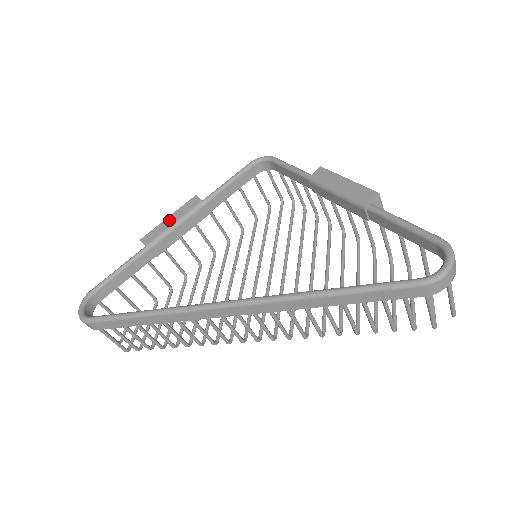
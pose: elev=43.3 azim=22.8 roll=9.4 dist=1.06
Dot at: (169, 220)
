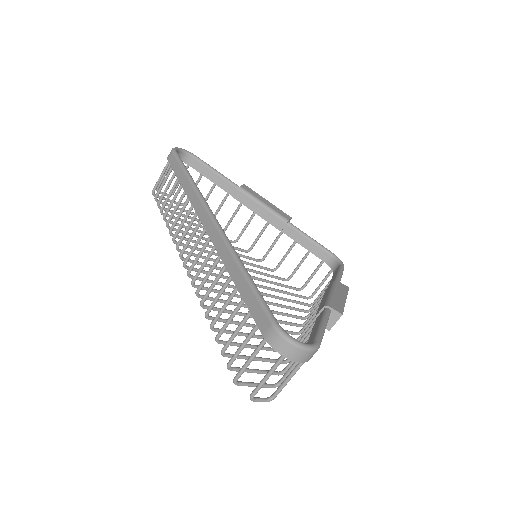
Dot at: (266, 201)
